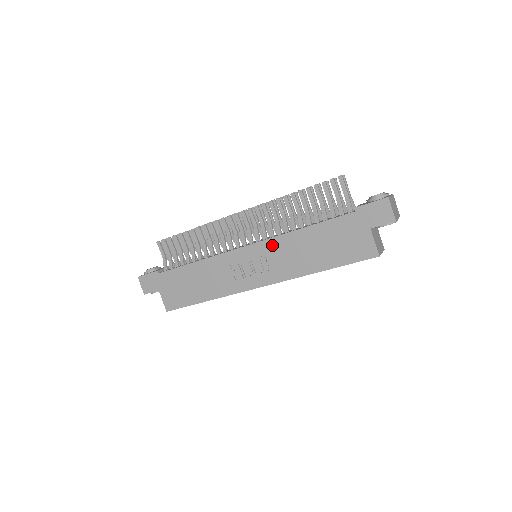
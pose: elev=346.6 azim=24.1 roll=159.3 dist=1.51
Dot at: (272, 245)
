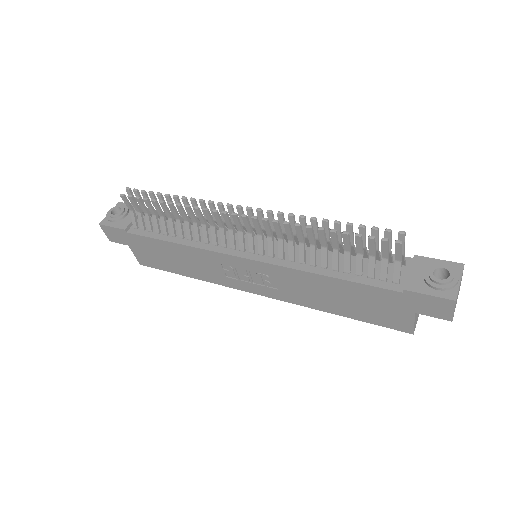
Dot at: (279, 272)
